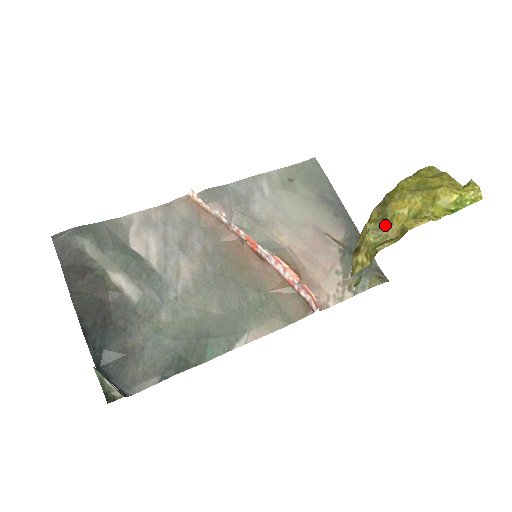
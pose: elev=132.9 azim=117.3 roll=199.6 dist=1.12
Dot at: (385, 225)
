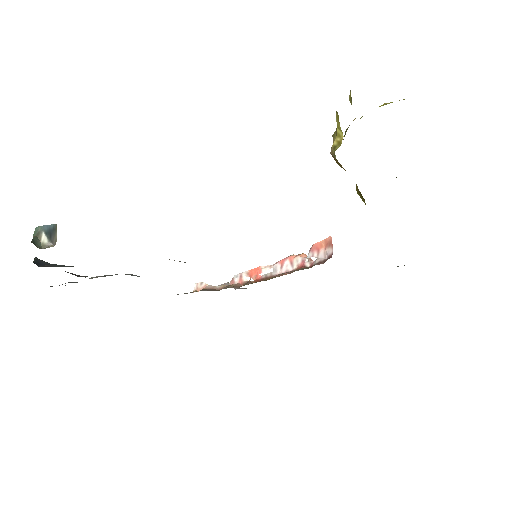
Dot at: occluded
